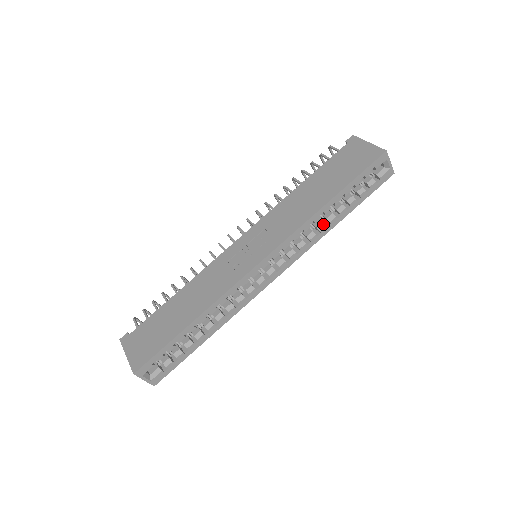
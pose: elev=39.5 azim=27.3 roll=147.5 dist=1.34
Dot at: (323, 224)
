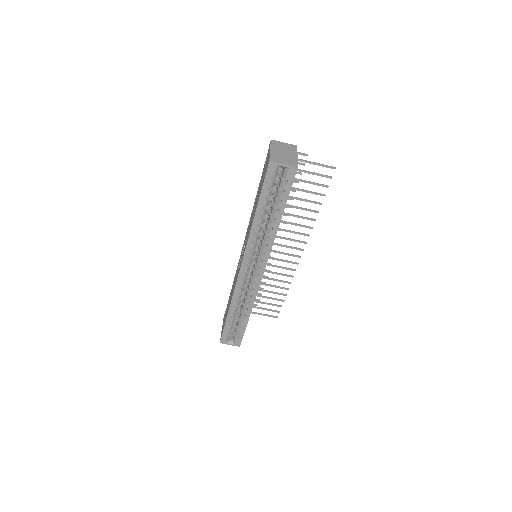
Dot at: (268, 229)
